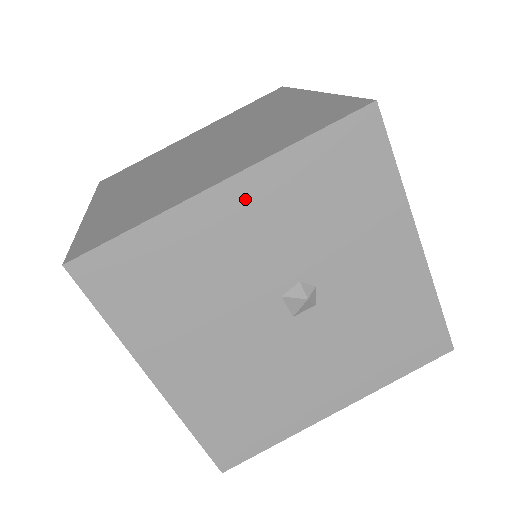
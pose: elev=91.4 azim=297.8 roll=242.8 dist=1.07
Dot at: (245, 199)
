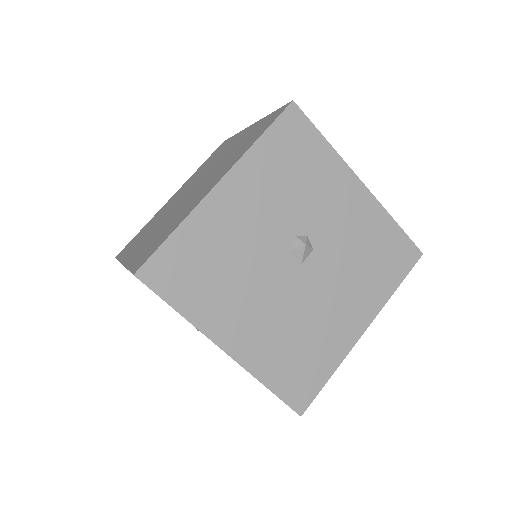
Dot at: (237, 189)
